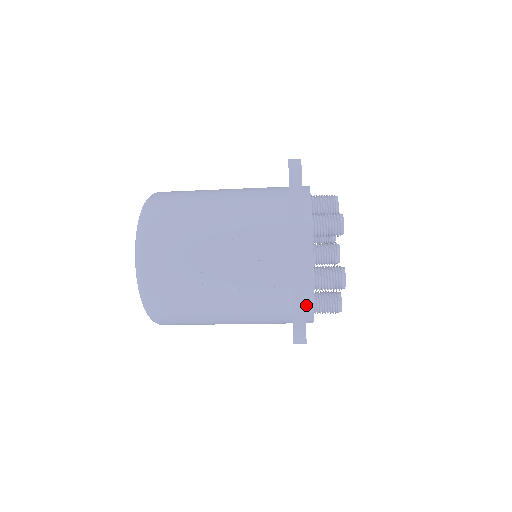
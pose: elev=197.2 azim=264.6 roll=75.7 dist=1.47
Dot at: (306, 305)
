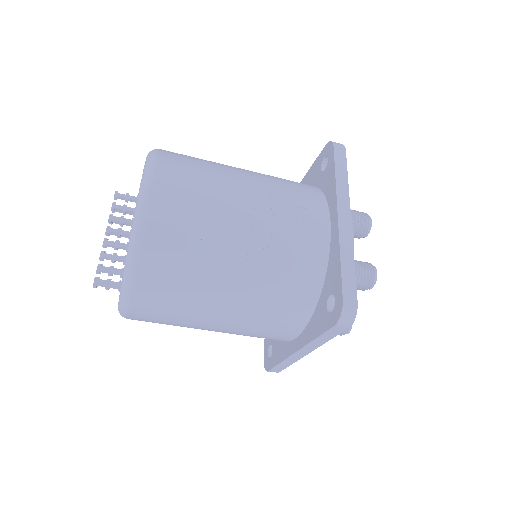
Dot at: occluded
